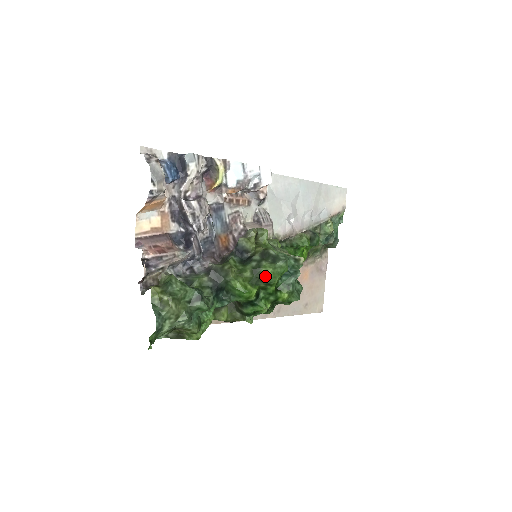
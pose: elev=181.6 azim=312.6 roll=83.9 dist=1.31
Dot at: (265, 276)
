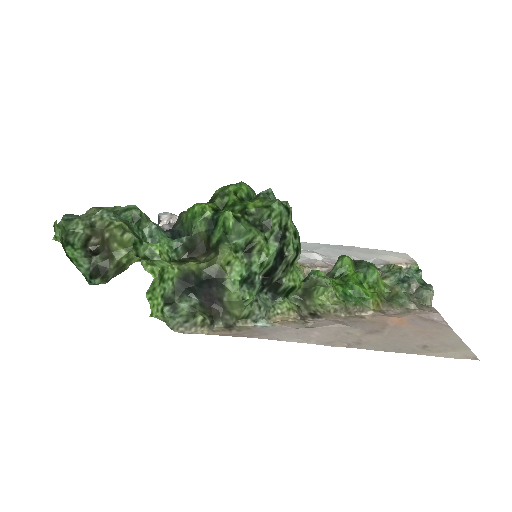
Dot at: (216, 191)
